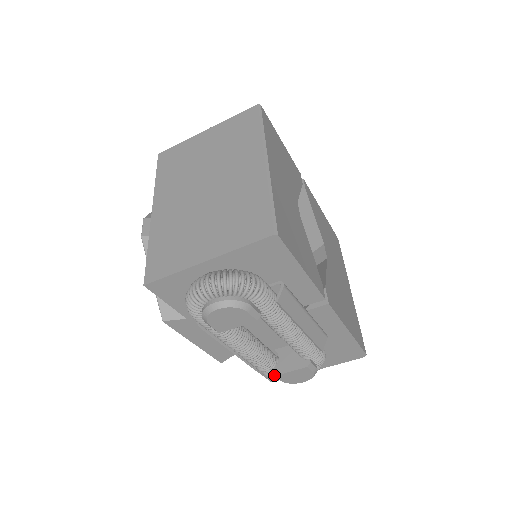
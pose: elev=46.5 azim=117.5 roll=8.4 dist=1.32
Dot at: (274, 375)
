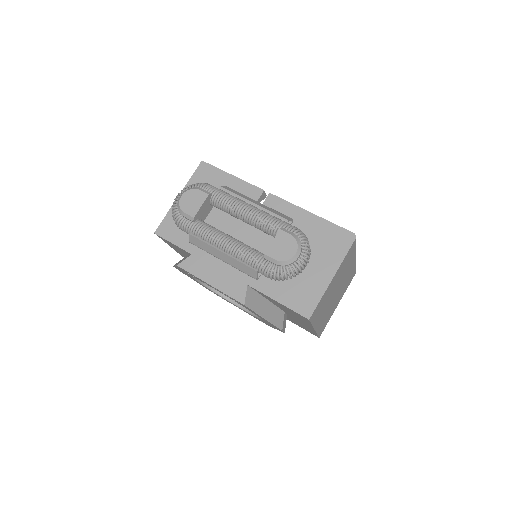
Dot at: (264, 254)
